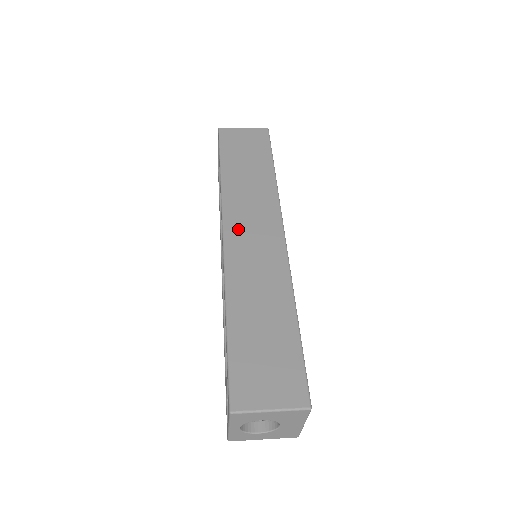
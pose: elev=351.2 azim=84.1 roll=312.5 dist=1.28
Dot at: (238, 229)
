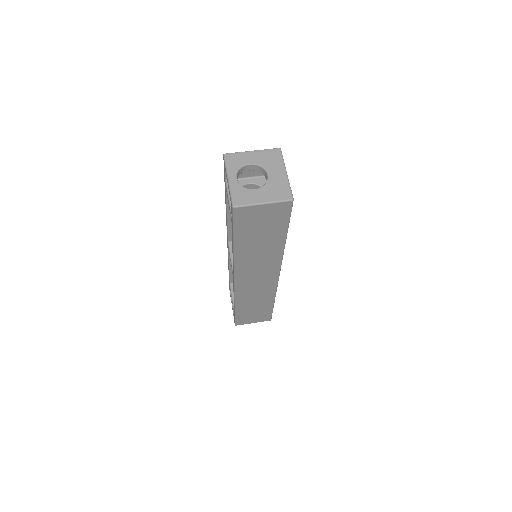
Dot at: (246, 279)
